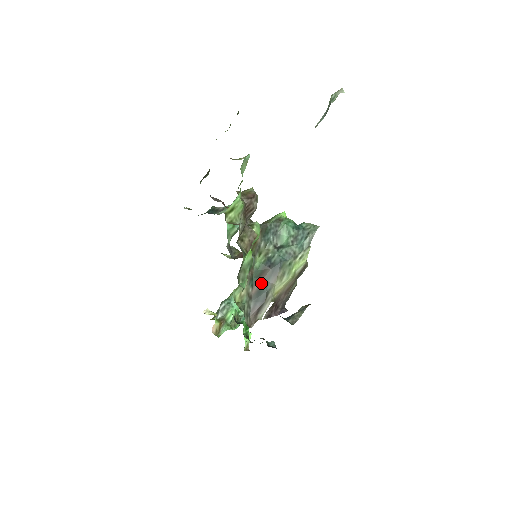
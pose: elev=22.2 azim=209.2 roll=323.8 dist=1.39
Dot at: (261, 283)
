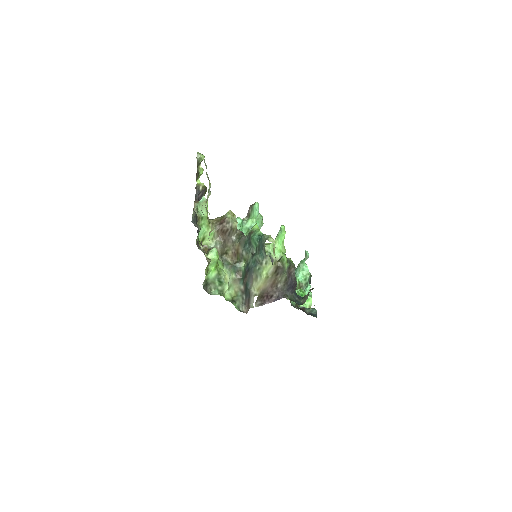
Dot at: (245, 283)
